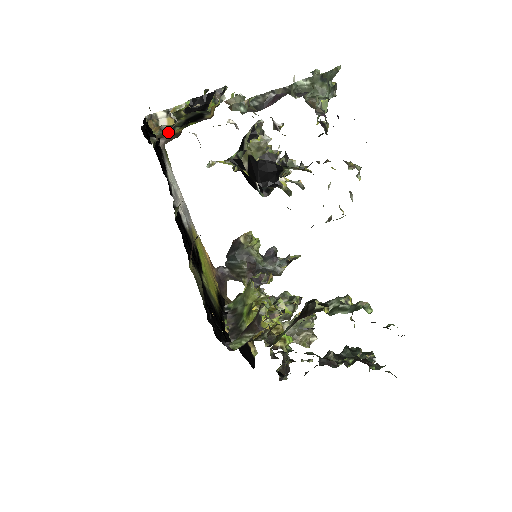
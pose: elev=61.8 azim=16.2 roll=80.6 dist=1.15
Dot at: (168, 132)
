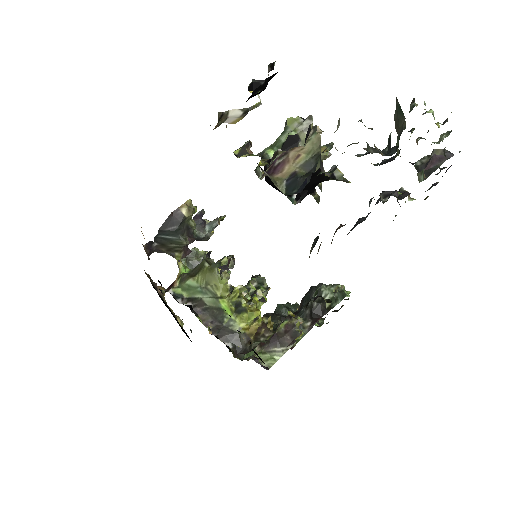
Dot at: occluded
